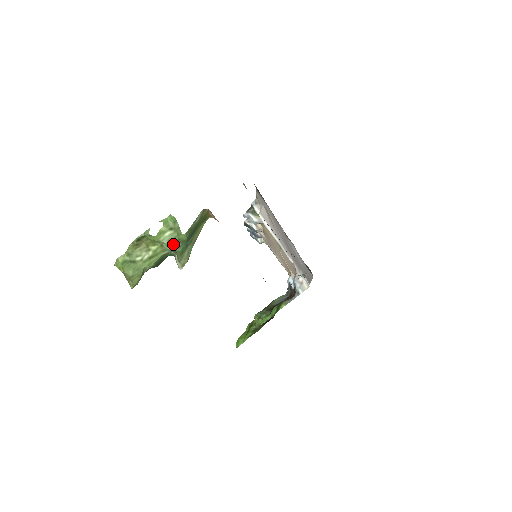
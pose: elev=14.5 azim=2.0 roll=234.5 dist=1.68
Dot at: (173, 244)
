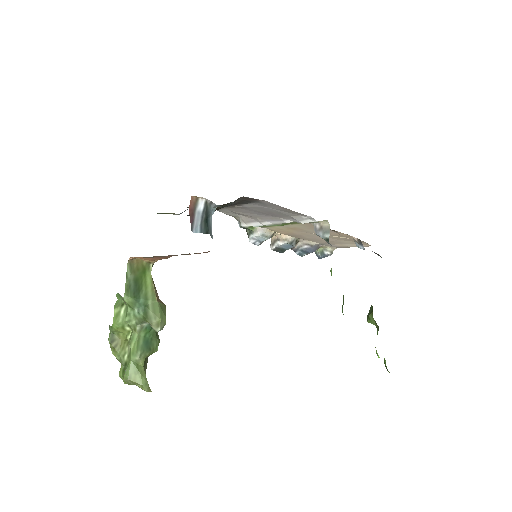
Dot at: (132, 315)
